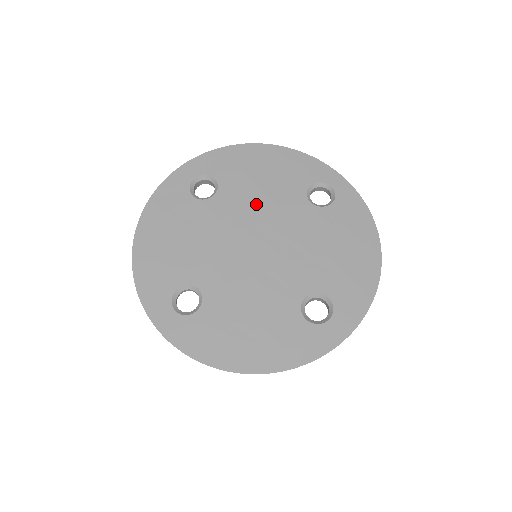
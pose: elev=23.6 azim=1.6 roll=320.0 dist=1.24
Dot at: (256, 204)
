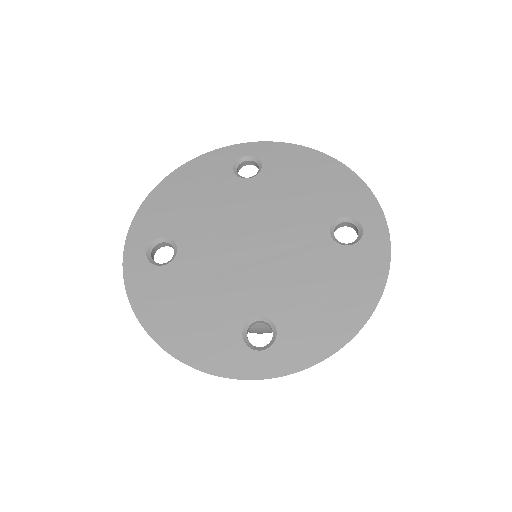
Dot at: (215, 219)
